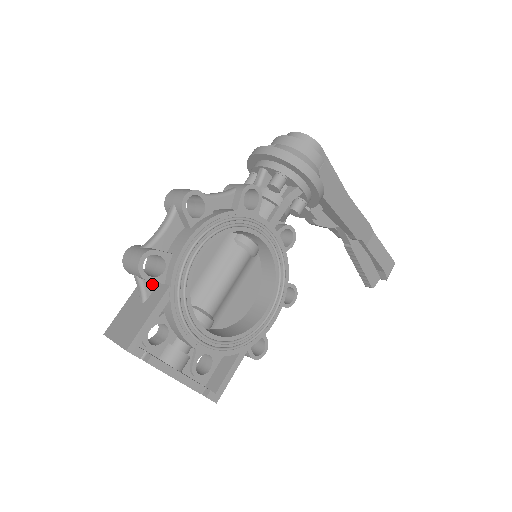
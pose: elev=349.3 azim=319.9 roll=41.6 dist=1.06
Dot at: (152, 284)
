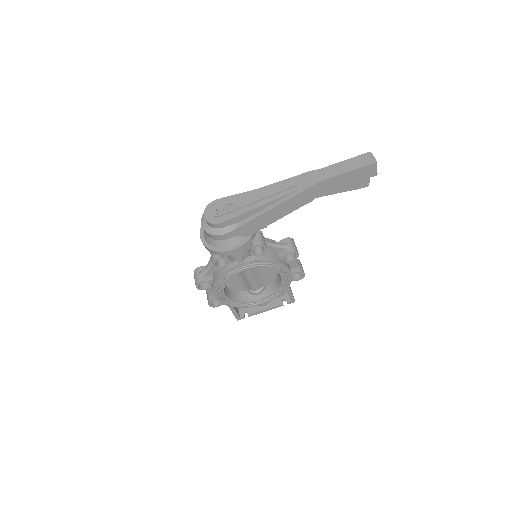
Dot at: occluded
